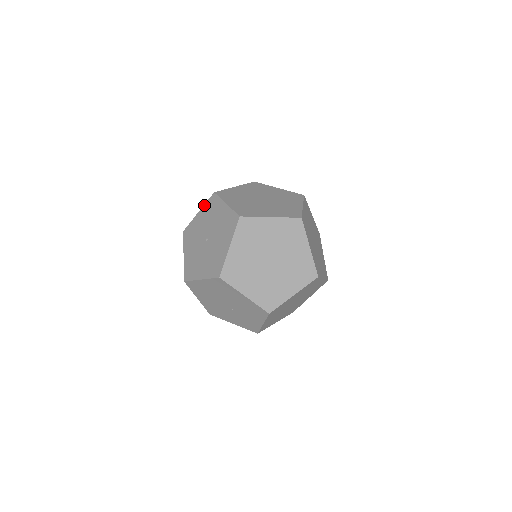
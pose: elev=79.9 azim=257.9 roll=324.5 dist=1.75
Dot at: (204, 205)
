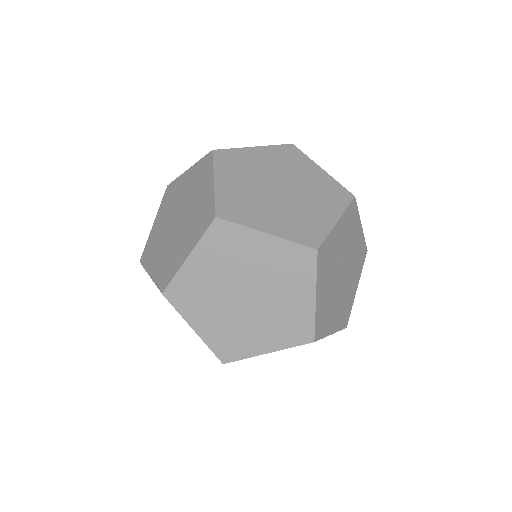
Dot at: occluded
